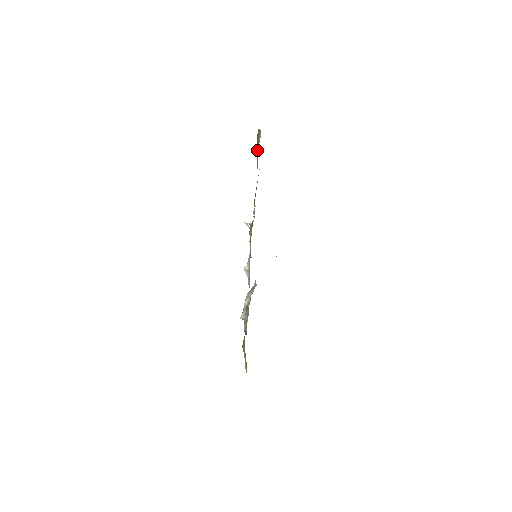
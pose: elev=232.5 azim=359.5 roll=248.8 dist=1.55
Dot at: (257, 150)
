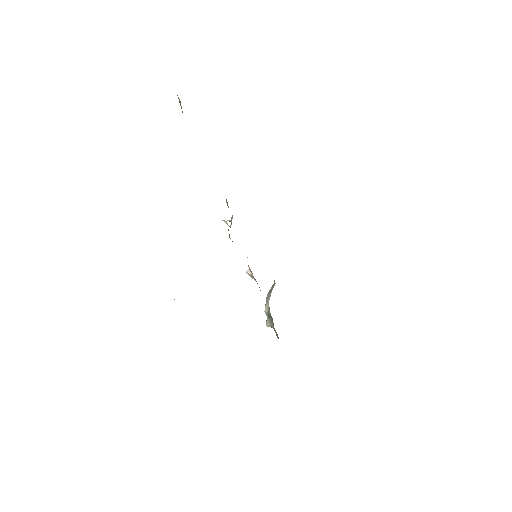
Dot at: occluded
